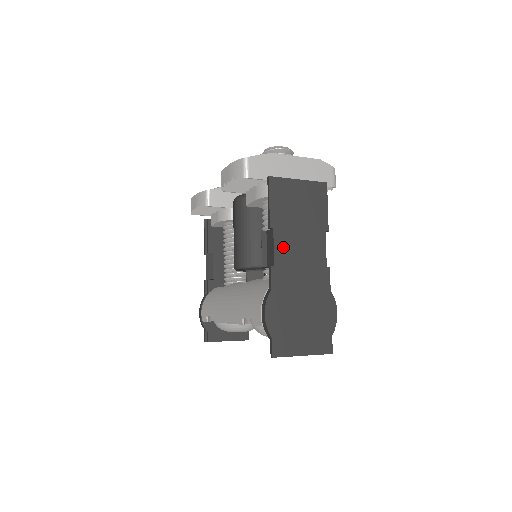
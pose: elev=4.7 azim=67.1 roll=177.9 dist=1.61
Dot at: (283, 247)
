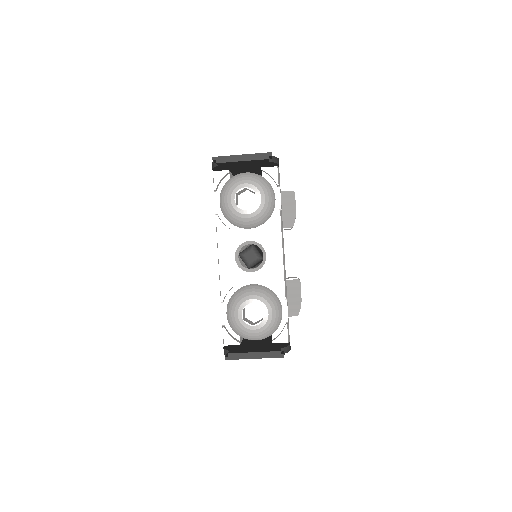
Dot at: occluded
